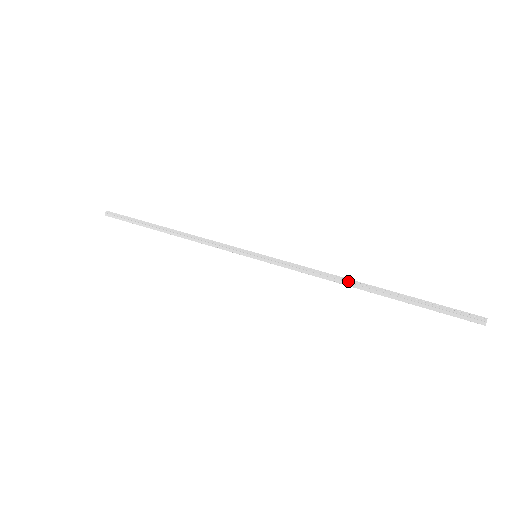
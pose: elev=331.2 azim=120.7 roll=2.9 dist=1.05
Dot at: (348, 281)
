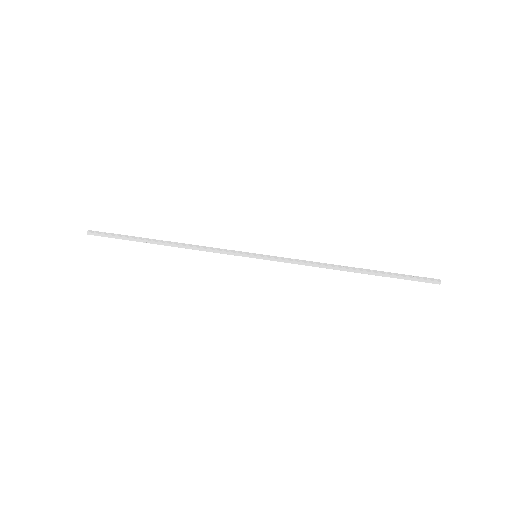
Dot at: (339, 266)
